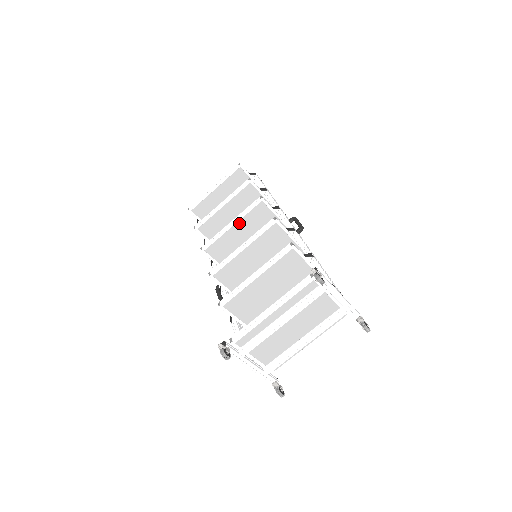
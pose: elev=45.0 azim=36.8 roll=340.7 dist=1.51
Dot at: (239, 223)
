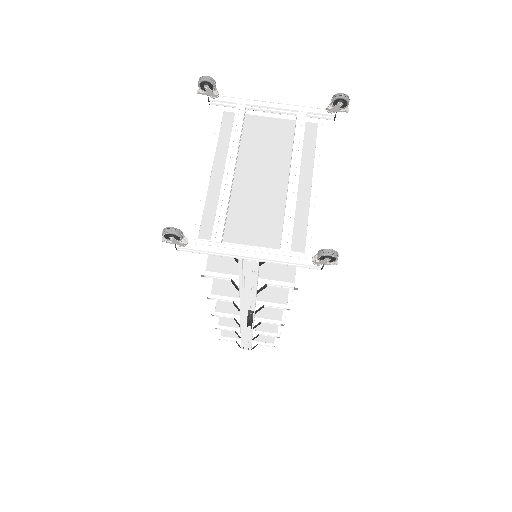
Dot at: occluded
